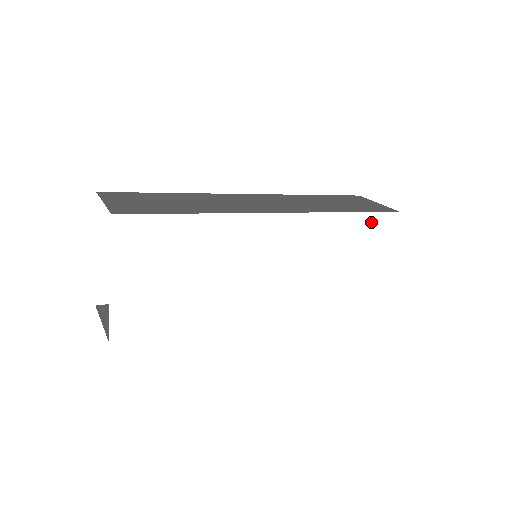
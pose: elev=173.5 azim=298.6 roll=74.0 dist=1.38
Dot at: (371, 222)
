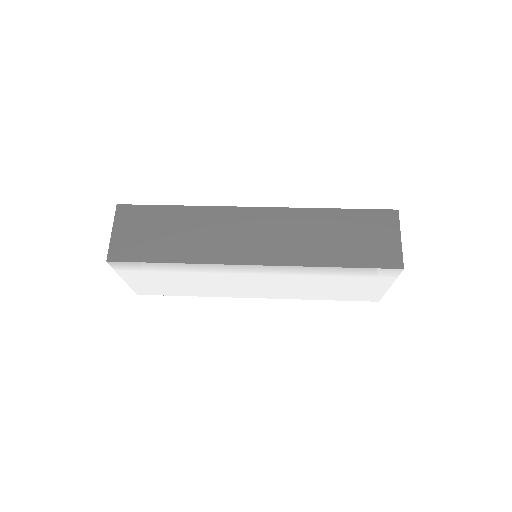
Dot at: (364, 272)
